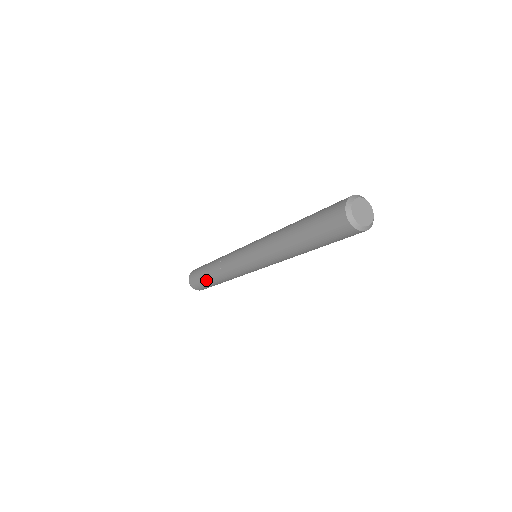
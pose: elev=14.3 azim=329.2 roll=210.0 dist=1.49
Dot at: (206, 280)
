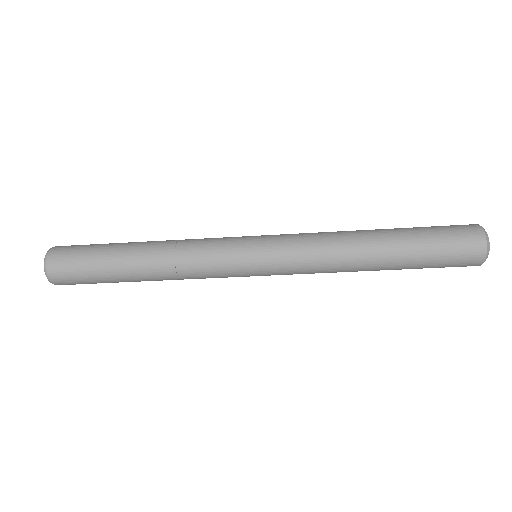
Dot at: (113, 248)
